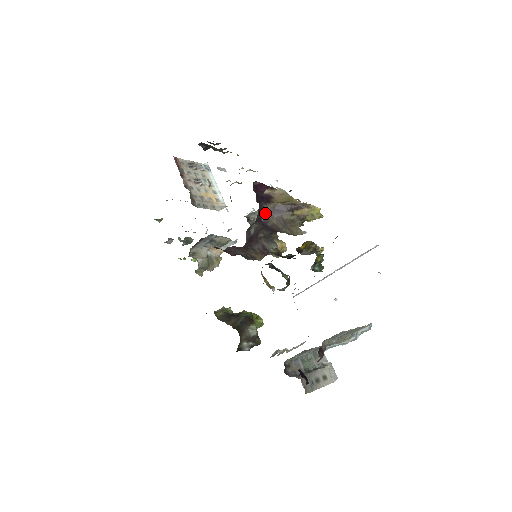
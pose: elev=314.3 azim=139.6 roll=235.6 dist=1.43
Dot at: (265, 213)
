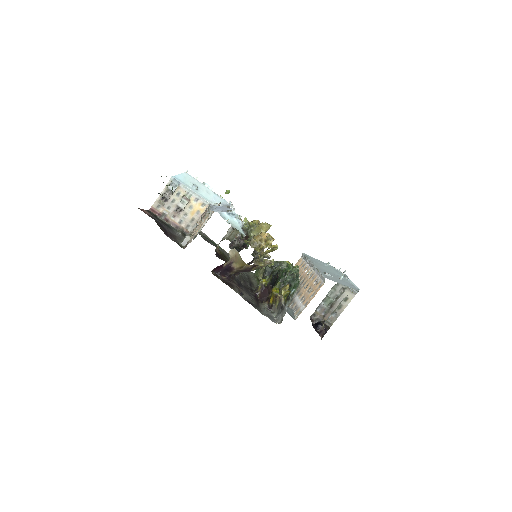
Dot at: occluded
